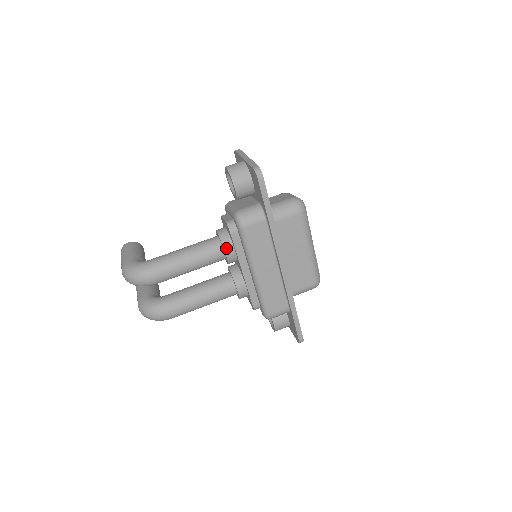
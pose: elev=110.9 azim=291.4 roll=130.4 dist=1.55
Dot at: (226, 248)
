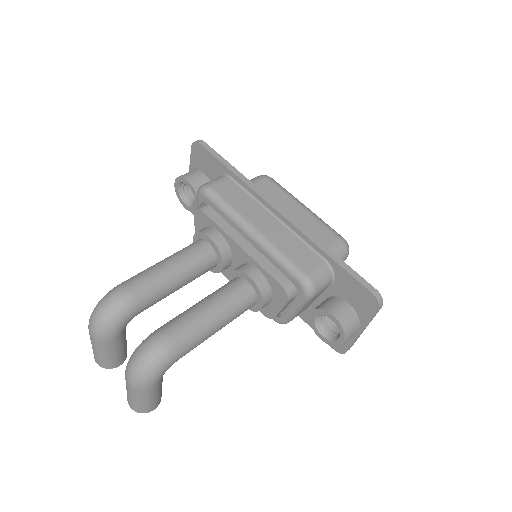
Dot at: (207, 233)
